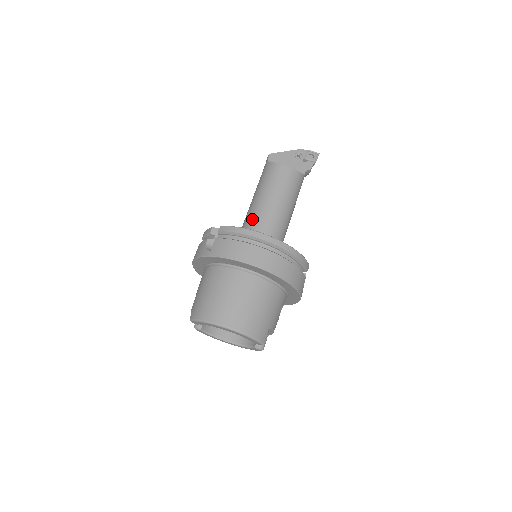
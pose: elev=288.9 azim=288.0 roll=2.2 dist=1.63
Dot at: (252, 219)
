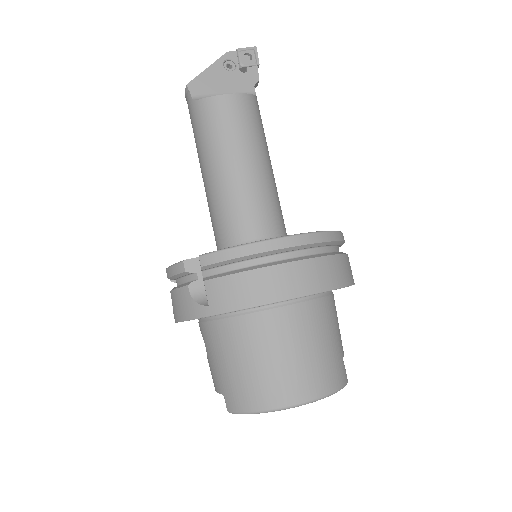
Dot at: (227, 209)
